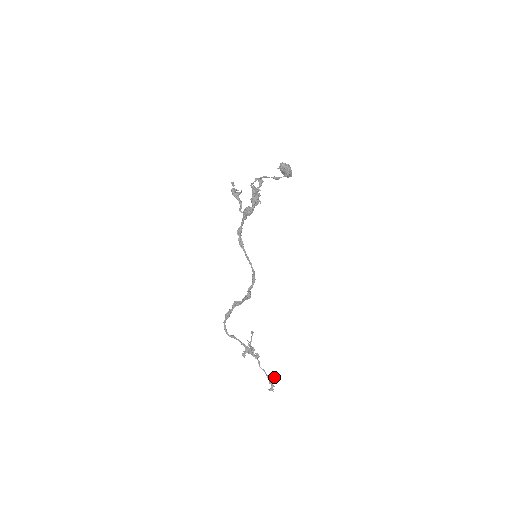
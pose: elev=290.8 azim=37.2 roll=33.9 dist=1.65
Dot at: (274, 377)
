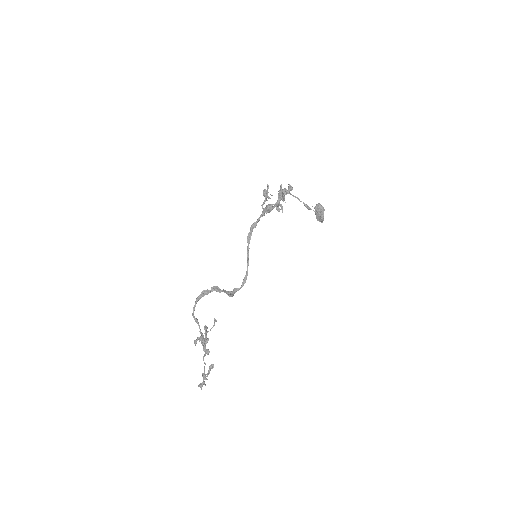
Dot at: (210, 365)
